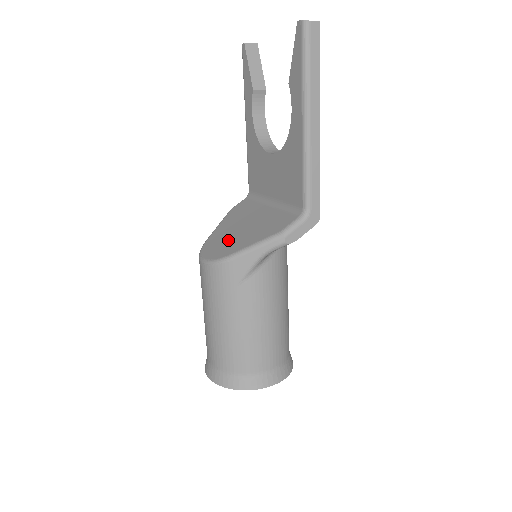
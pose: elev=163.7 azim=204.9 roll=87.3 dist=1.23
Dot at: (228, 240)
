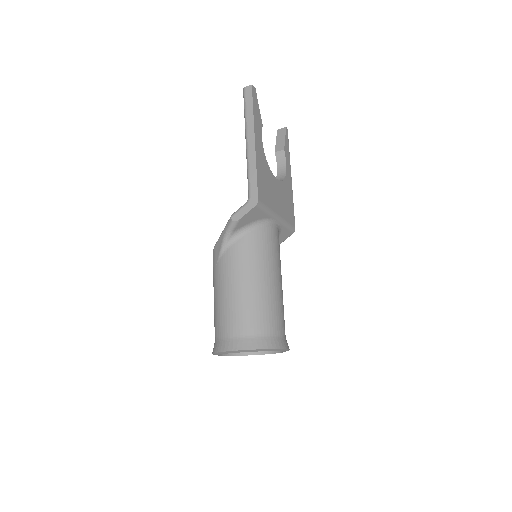
Dot at: occluded
